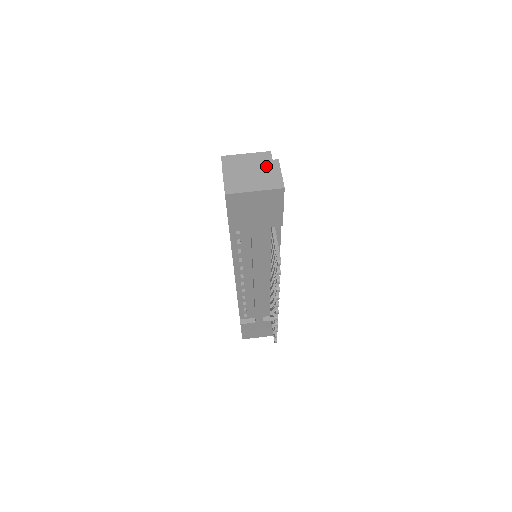
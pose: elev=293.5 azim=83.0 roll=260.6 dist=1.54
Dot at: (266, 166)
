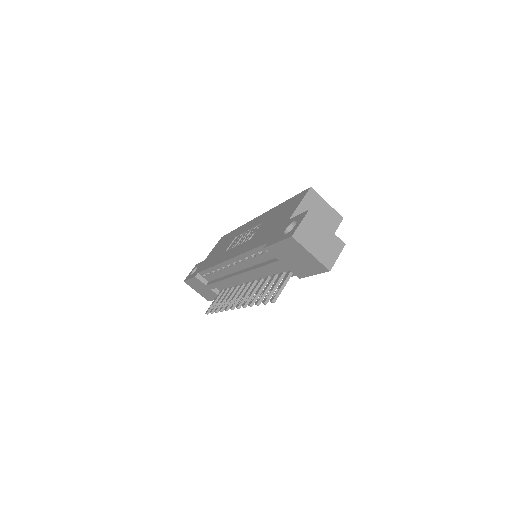
Dot at: (334, 241)
